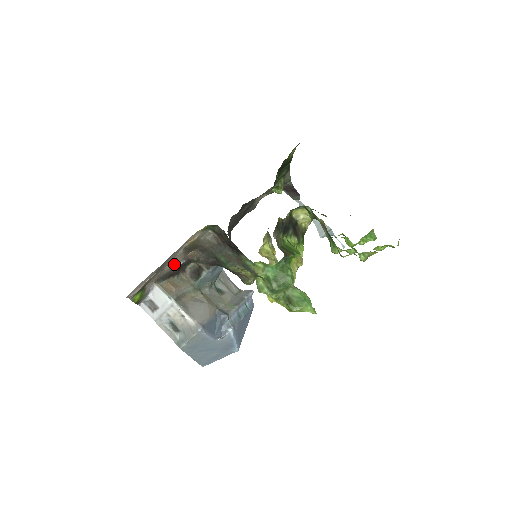
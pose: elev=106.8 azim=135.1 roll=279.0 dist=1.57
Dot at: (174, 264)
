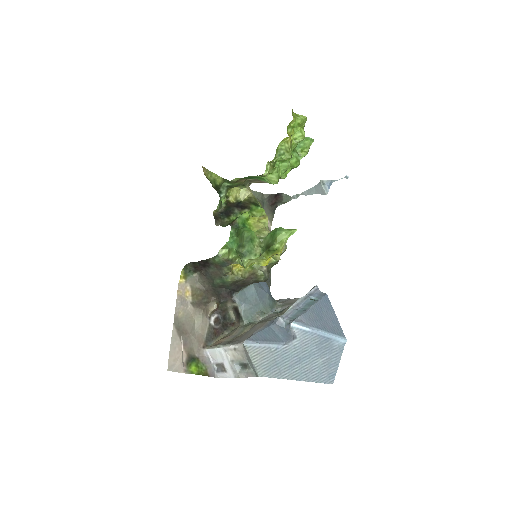
Dot at: (200, 322)
